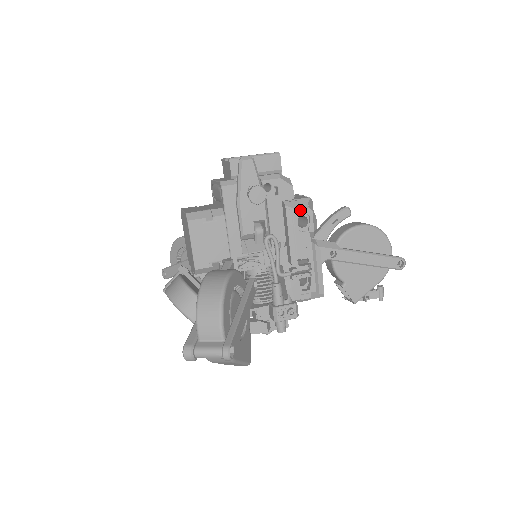
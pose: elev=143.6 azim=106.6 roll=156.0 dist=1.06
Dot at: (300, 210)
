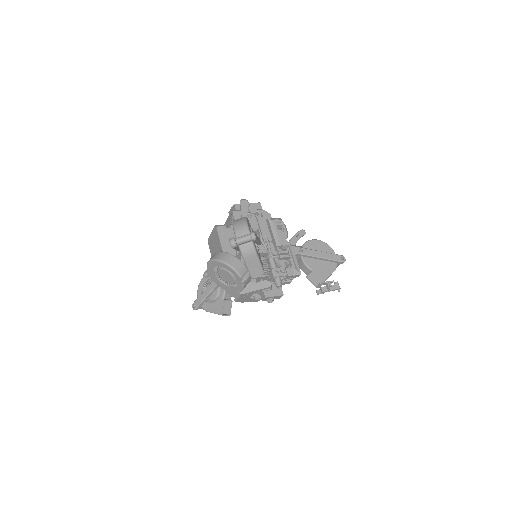
Dot at: (277, 221)
